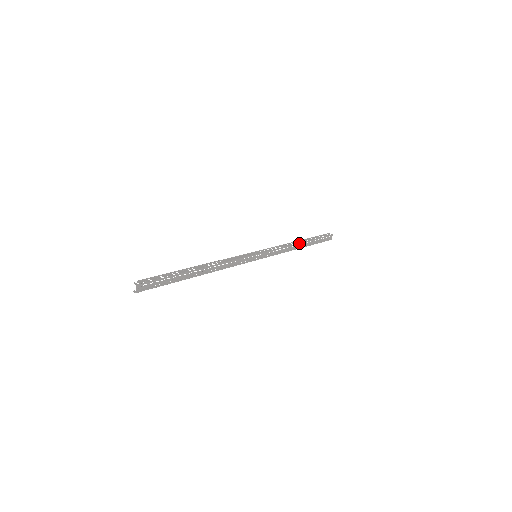
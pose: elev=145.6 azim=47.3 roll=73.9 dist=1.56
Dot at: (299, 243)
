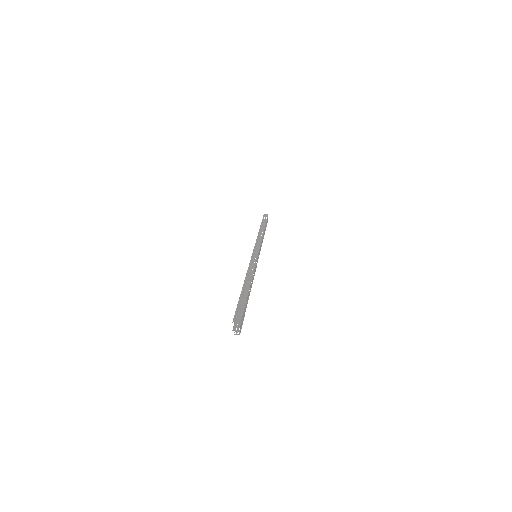
Dot at: occluded
